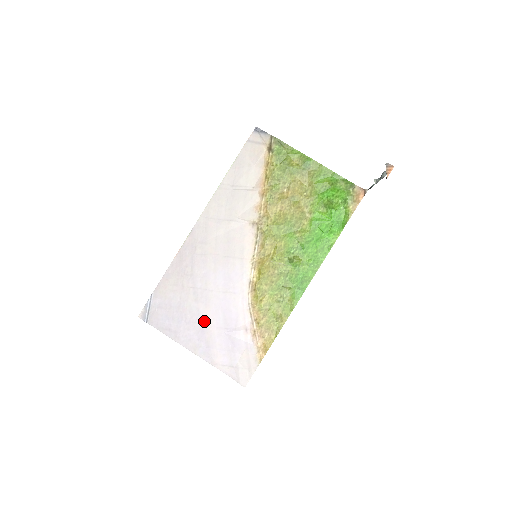
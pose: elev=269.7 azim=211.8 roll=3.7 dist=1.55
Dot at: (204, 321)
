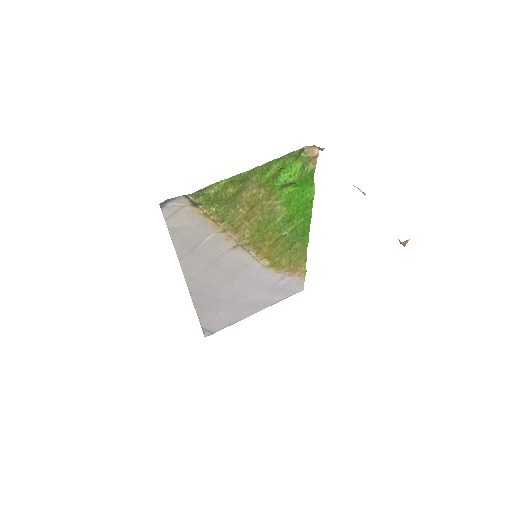
Dot at: (251, 302)
